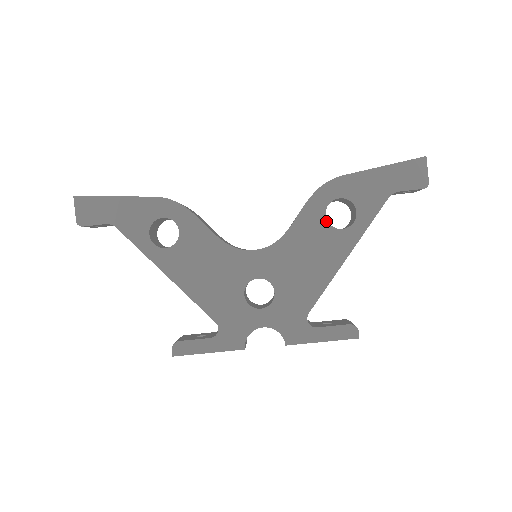
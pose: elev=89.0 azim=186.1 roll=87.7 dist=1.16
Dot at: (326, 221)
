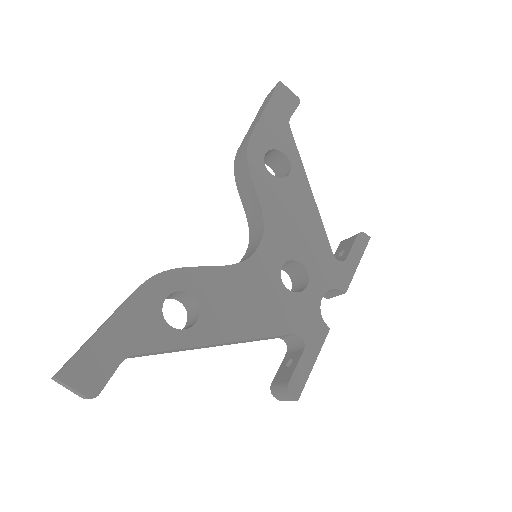
Dot at: (275, 178)
